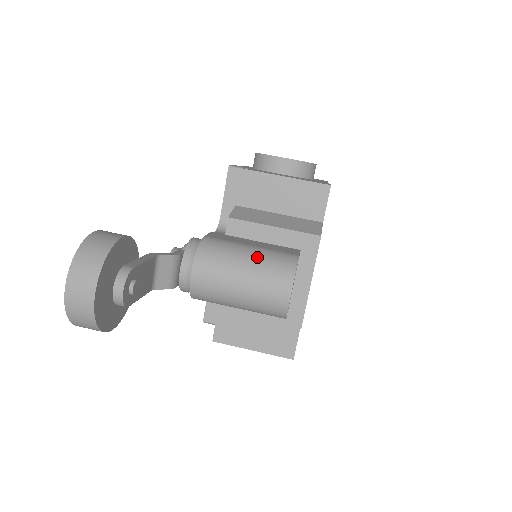
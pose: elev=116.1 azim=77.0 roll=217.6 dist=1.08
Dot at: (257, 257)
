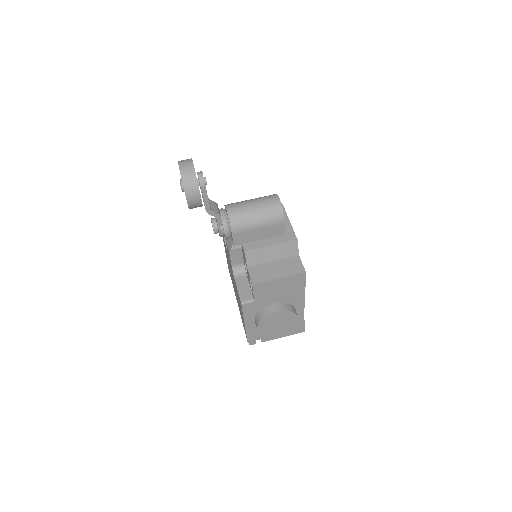
Dot at: occluded
